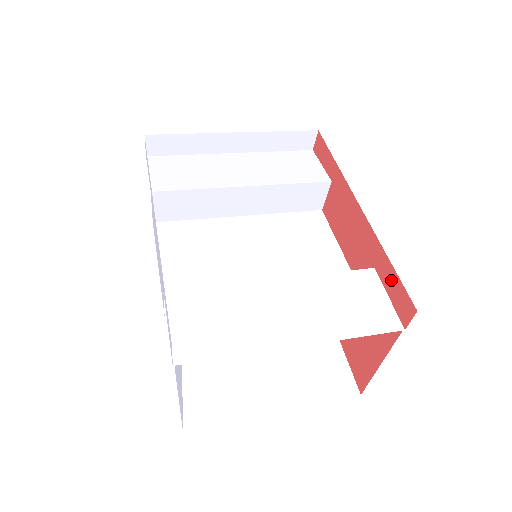
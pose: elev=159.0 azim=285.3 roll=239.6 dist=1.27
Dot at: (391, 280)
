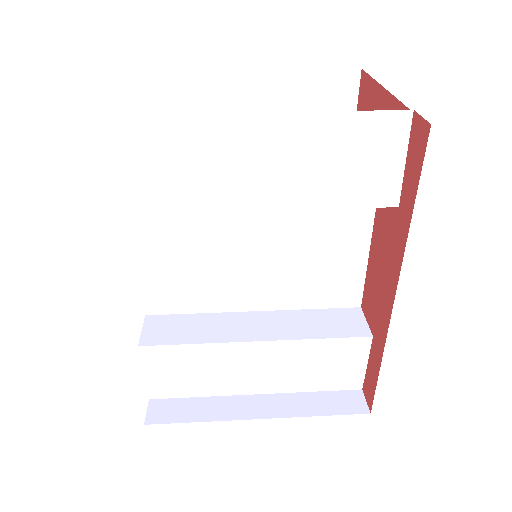
Dot at: (373, 371)
